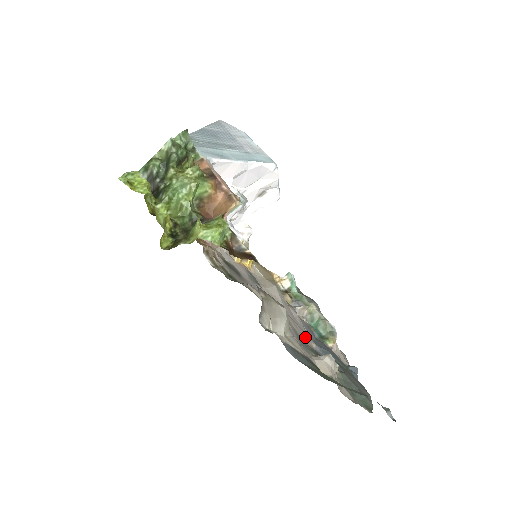
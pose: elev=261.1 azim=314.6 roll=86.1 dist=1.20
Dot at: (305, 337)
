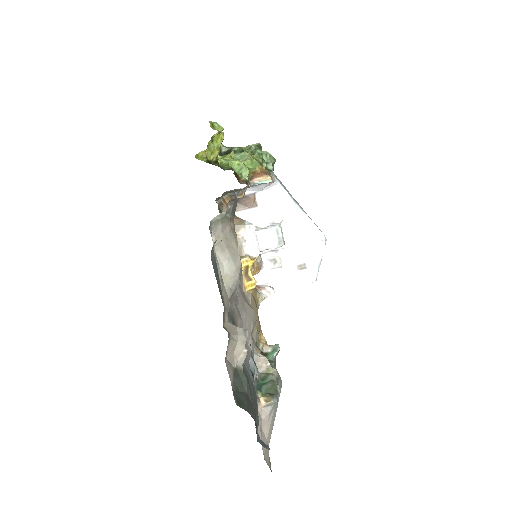
Dot at: occluded
